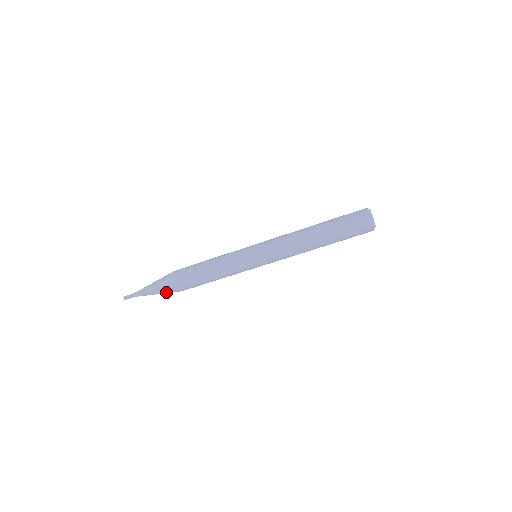
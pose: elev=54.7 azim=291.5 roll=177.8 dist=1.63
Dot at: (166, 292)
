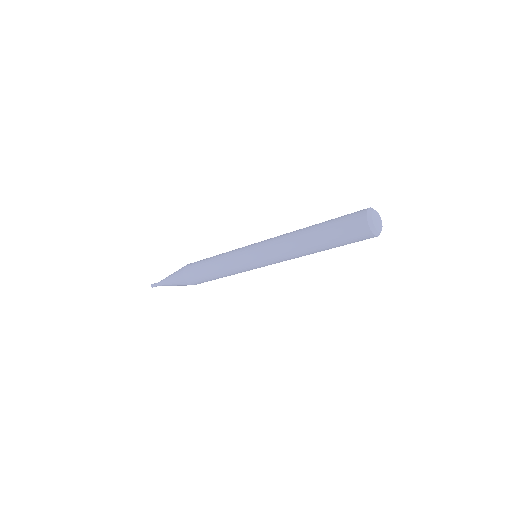
Dot at: occluded
